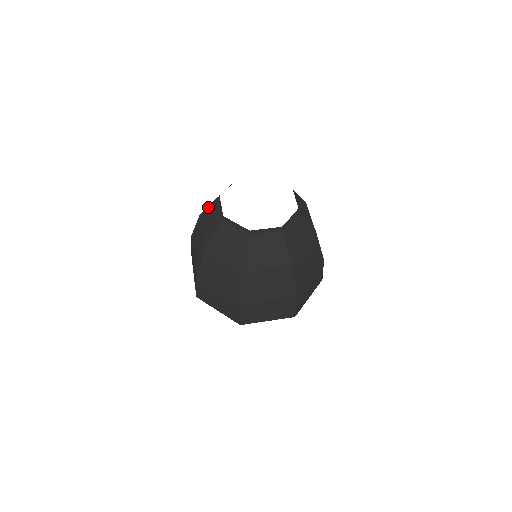
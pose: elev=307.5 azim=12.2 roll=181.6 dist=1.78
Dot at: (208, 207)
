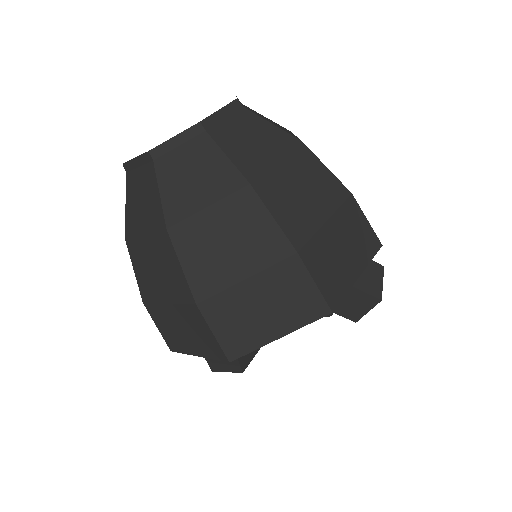
Dot at: occluded
